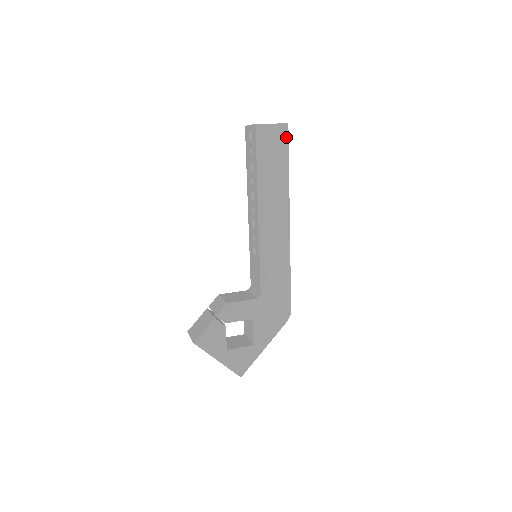
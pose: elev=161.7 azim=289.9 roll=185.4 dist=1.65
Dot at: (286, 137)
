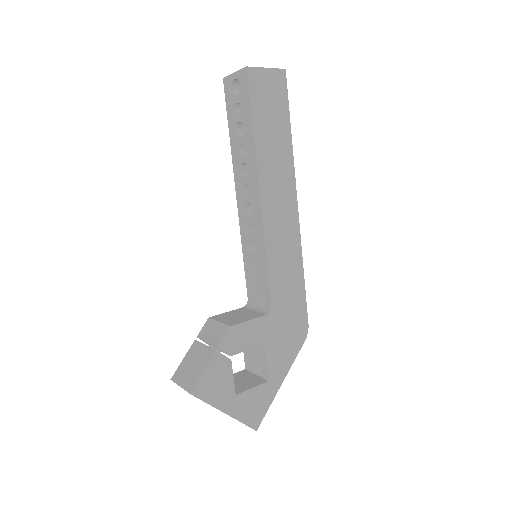
Dot at: (284, 87)
